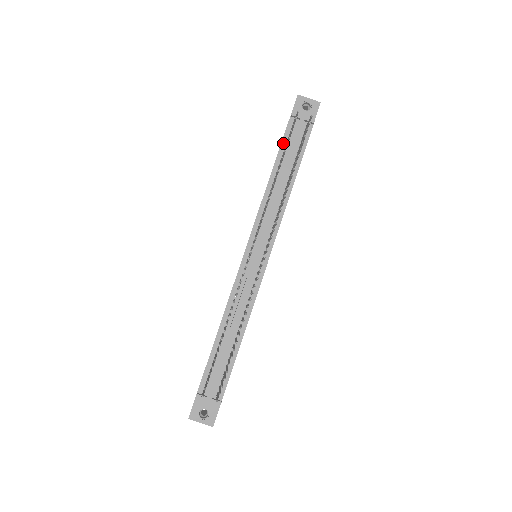
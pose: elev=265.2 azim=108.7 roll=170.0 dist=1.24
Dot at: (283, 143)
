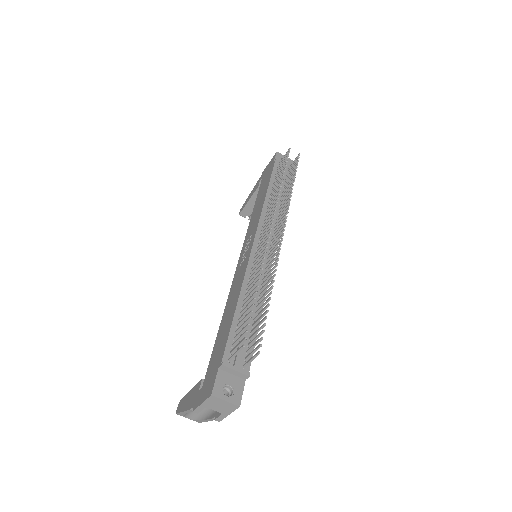
Dot at: (273, 175)
